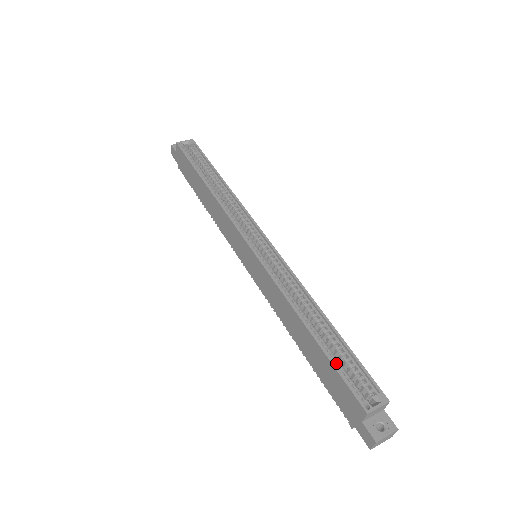
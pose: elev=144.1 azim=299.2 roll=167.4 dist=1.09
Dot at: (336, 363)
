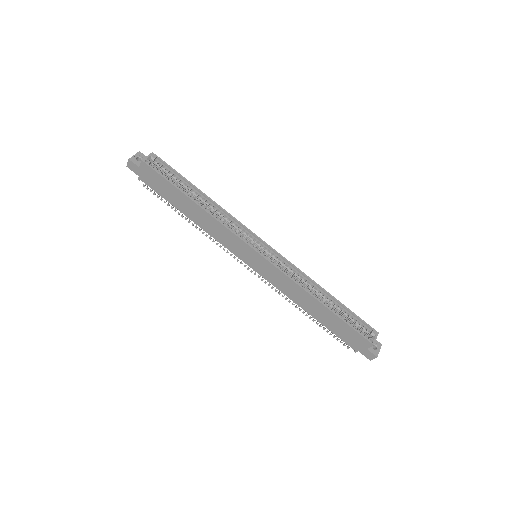
Dot at: (346, 321)
